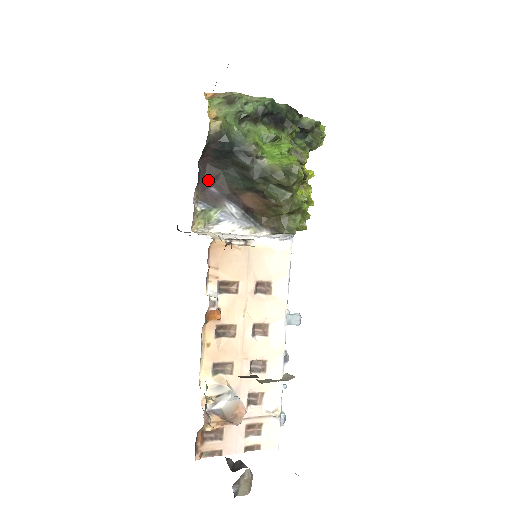
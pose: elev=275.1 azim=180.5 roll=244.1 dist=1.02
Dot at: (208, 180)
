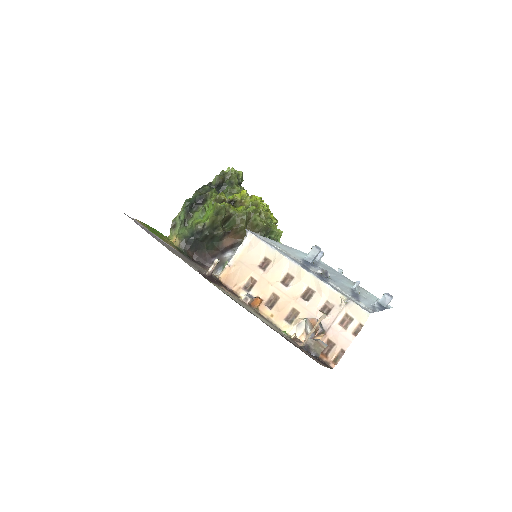
Dot at: (207, 260)
